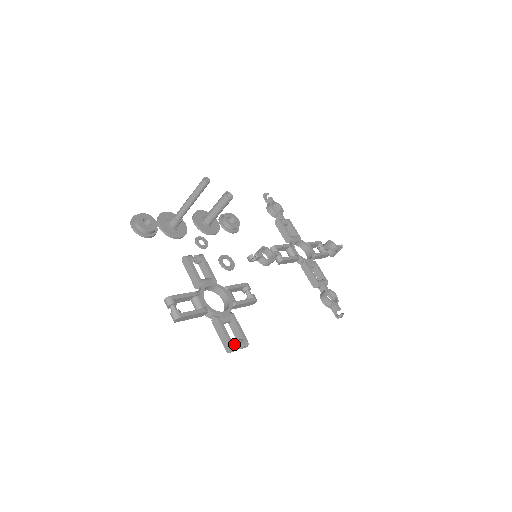
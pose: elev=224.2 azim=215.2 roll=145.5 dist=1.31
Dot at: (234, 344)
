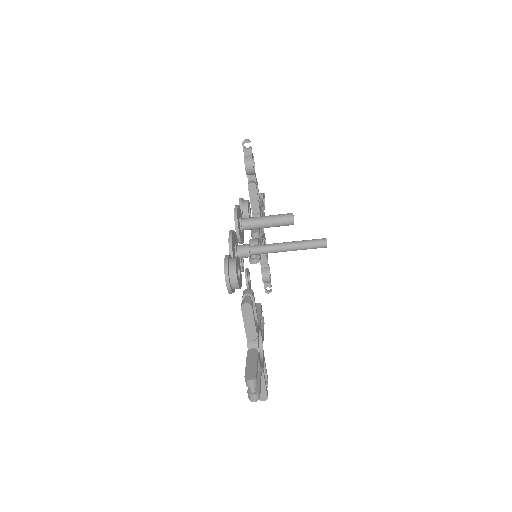
Dot at: occluded
